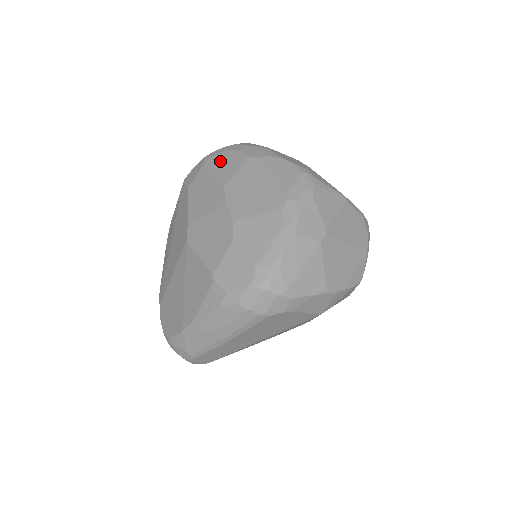
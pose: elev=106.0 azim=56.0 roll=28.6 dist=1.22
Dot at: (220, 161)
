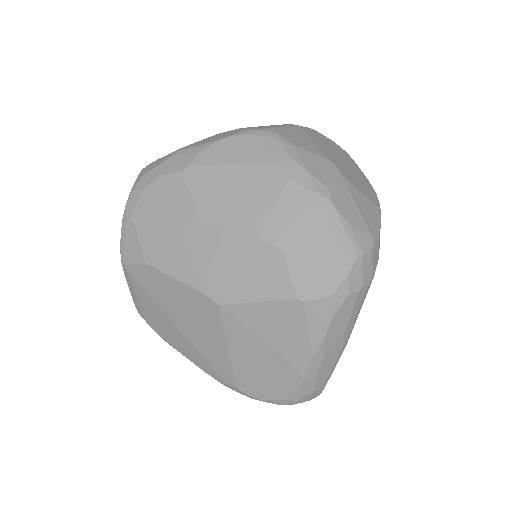
Dot at: (152, 205)
